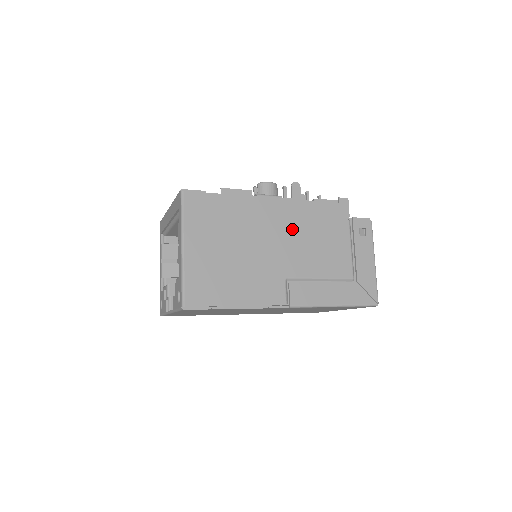
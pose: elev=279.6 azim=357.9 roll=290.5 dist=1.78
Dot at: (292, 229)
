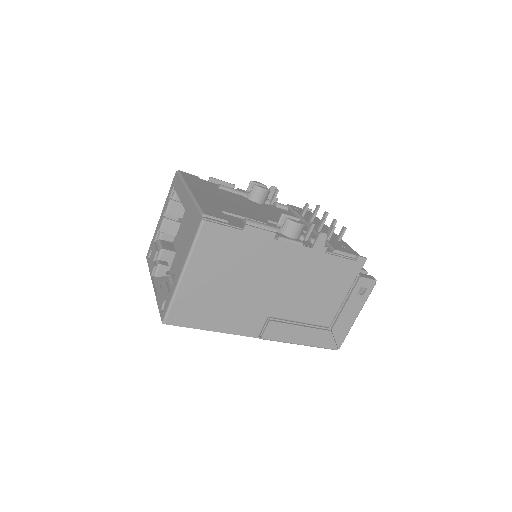
Dot at: (297, 276)
